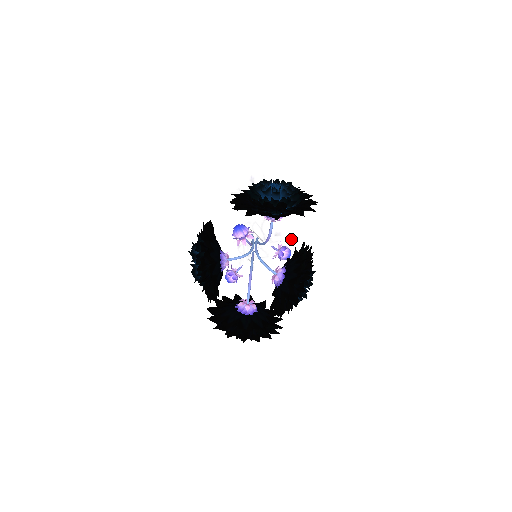
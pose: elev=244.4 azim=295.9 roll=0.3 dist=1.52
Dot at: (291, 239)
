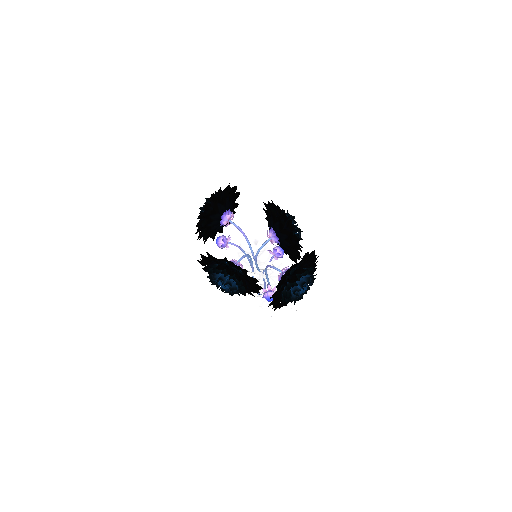
Dot at: occluded
